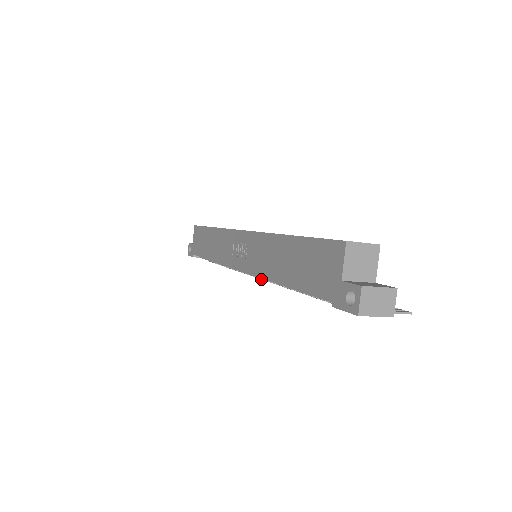
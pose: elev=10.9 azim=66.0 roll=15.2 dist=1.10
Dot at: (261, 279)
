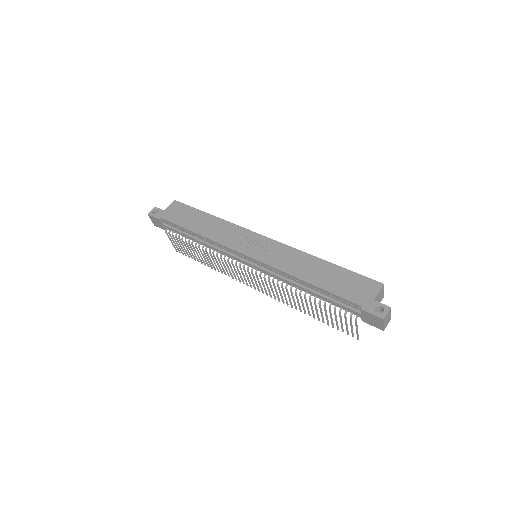
Dot at: (252, 272)
